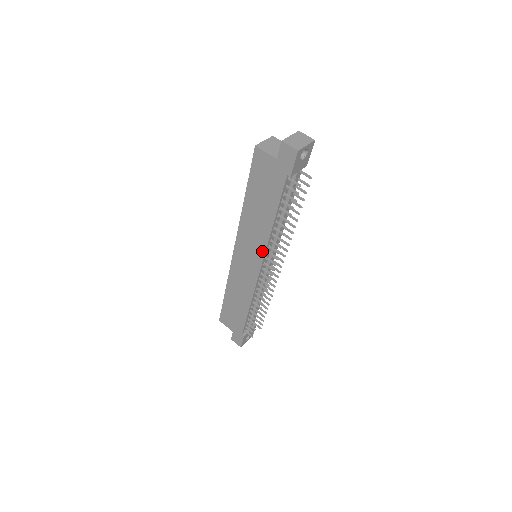
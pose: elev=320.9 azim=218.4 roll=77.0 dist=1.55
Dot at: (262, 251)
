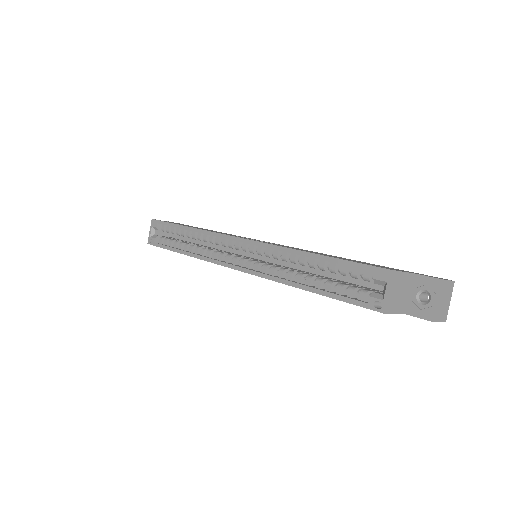
Dot at: occluded
